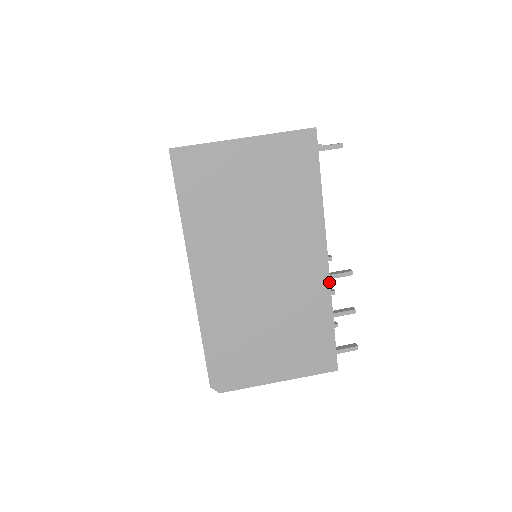
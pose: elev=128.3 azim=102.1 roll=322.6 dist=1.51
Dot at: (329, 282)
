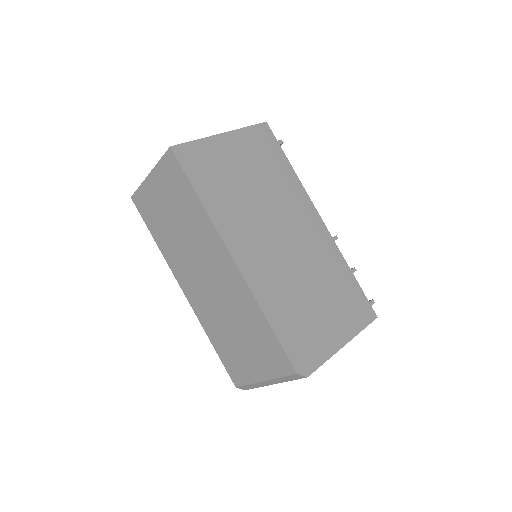
Dot at: (332, 239)
